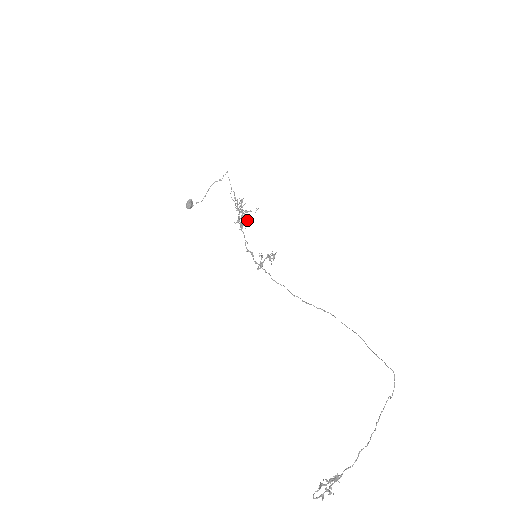
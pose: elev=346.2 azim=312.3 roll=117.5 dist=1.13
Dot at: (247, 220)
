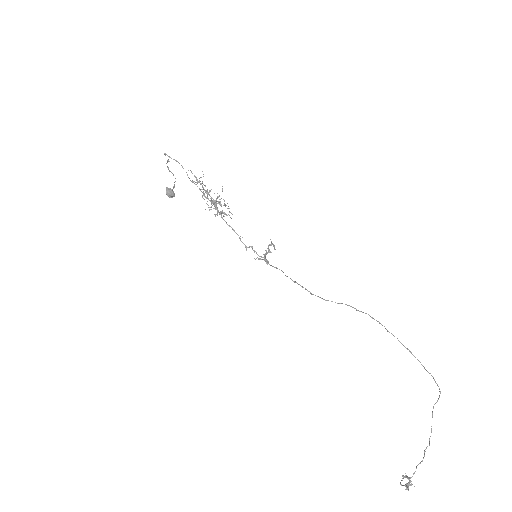
Dot at: (224, 201)
